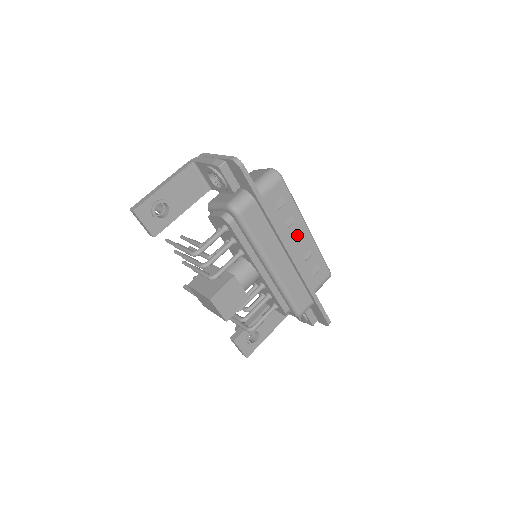
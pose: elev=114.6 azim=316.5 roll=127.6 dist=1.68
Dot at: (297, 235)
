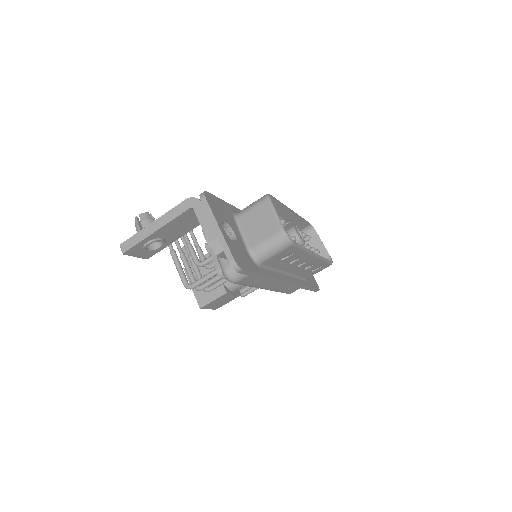
Dot at: occluded
